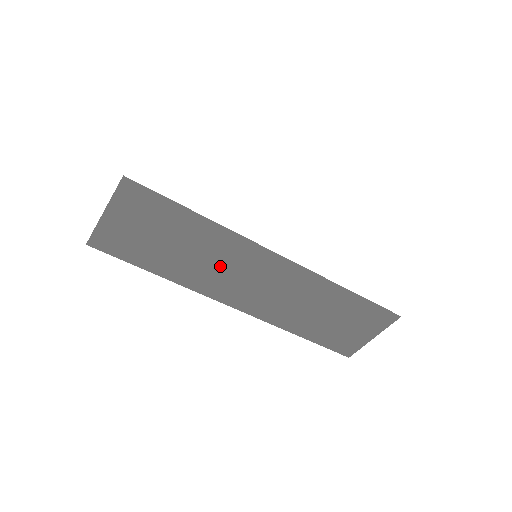
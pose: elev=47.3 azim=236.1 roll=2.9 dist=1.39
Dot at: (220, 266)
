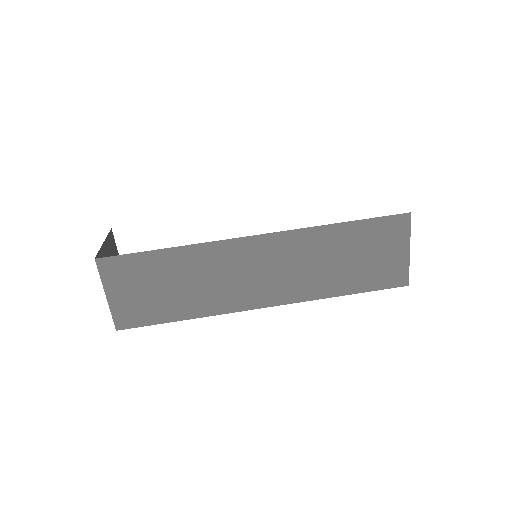
Dot at: (219, 279)
